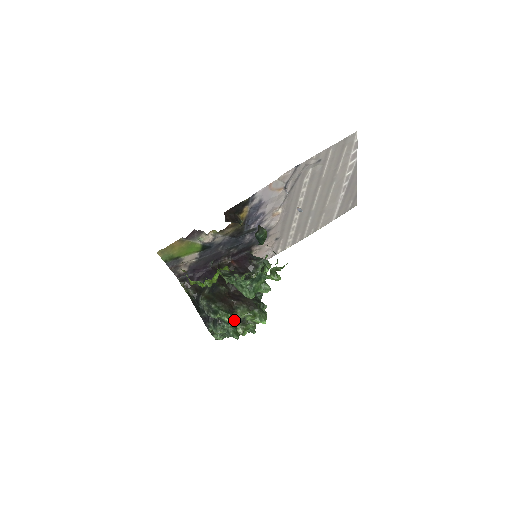
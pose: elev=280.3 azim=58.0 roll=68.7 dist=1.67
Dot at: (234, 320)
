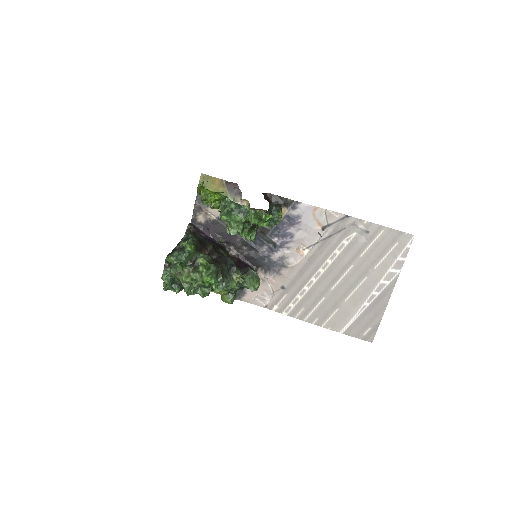
Dot at: (191, 260)
